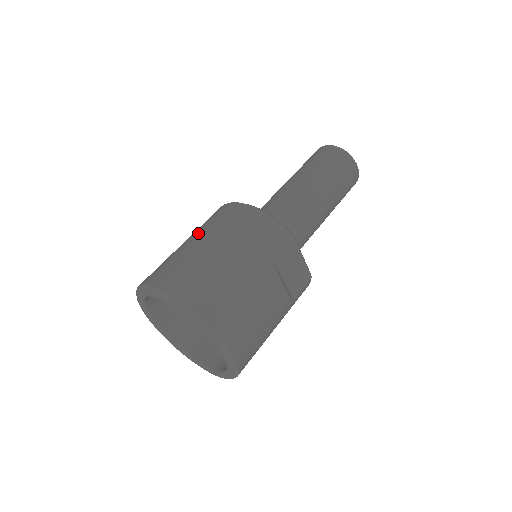
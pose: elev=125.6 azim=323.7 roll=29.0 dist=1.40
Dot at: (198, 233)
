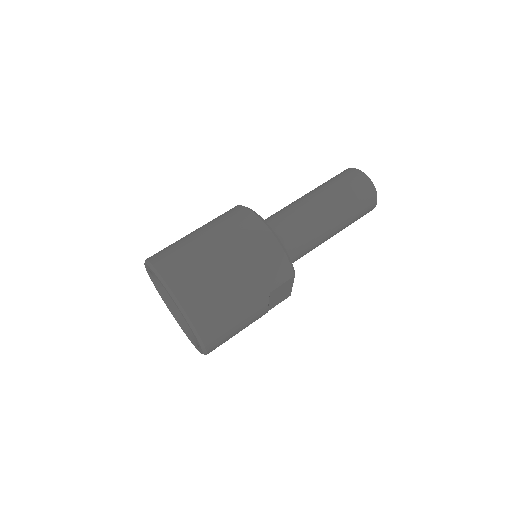
Dot at: (220, 239)
